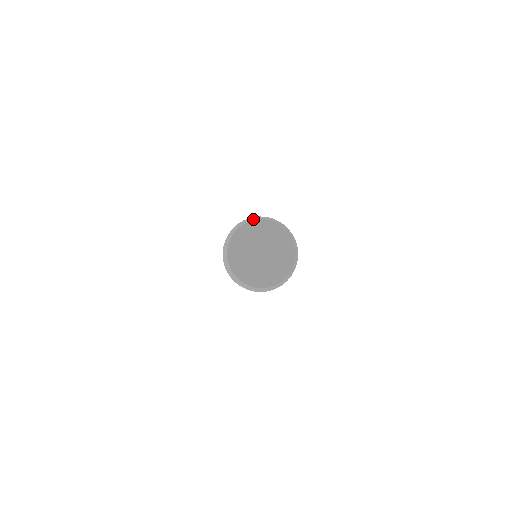
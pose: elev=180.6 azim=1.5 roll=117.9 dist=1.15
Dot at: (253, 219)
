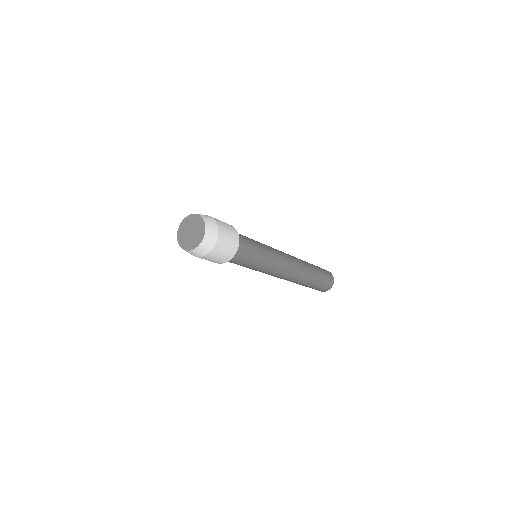
Dot at: occluded
